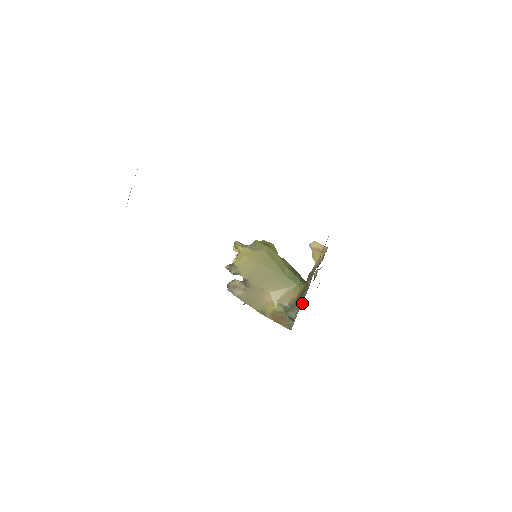
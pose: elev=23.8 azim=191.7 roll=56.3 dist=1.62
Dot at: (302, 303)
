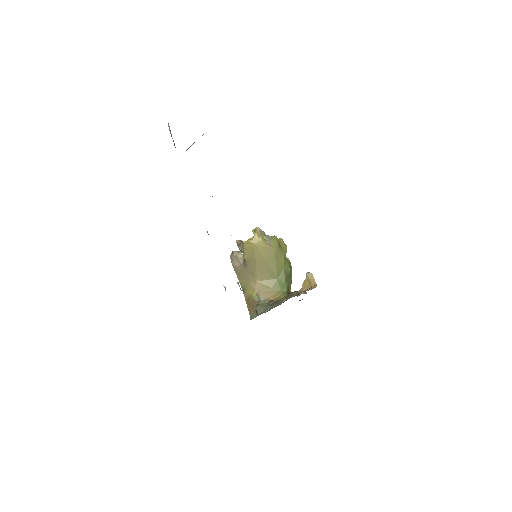
Dot at: (269, 310)
